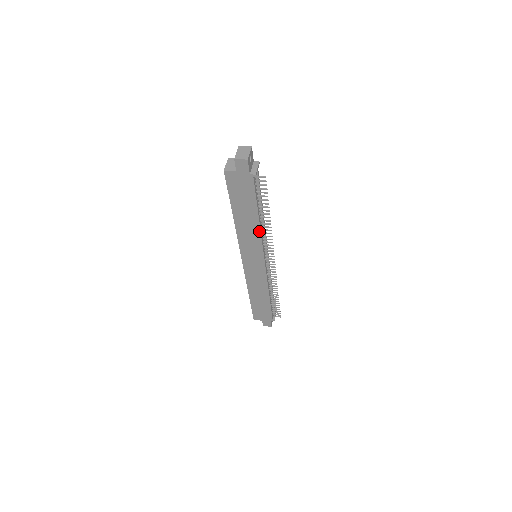
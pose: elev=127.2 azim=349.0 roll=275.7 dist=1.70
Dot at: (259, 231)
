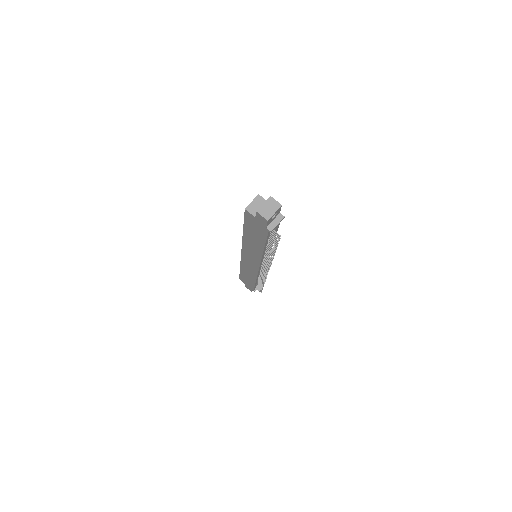
Dot at: (261, 254)
